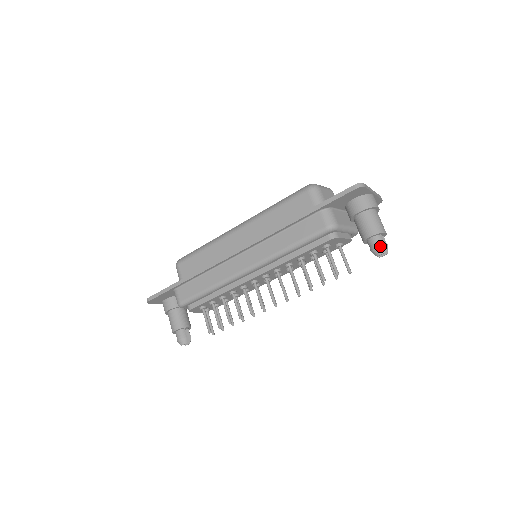
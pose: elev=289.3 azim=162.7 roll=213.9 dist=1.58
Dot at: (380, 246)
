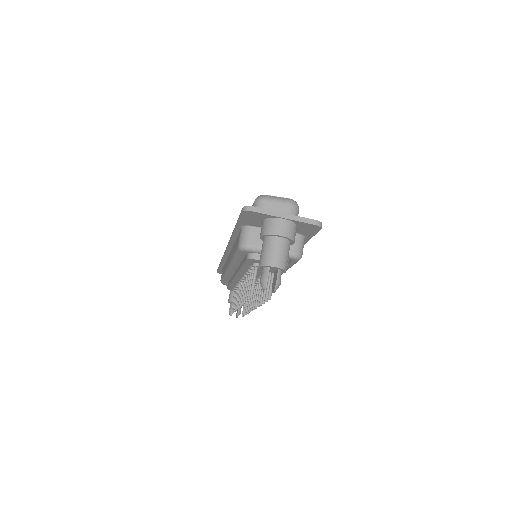
Dot at: (261, 280)
